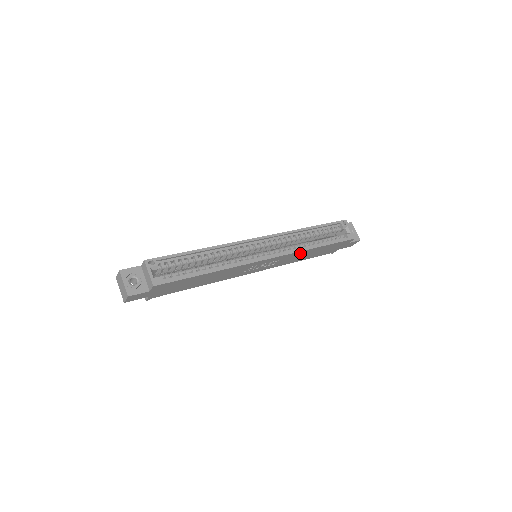
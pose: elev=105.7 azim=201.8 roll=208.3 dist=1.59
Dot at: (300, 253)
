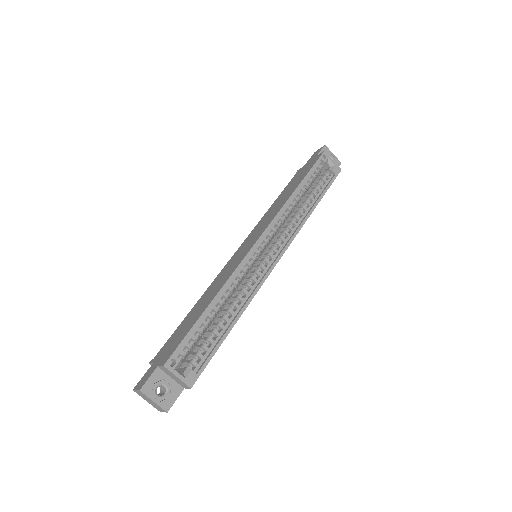
Dot at: occluded
